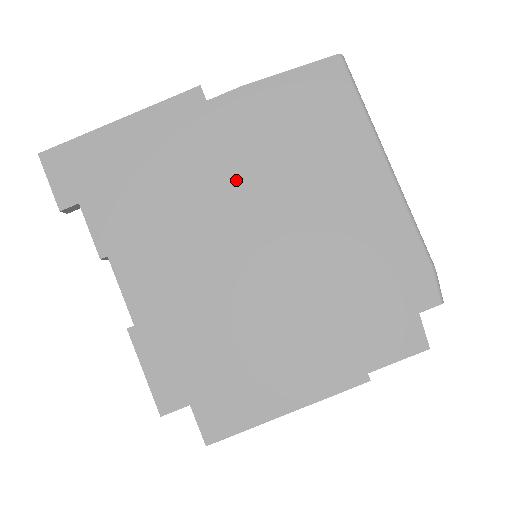
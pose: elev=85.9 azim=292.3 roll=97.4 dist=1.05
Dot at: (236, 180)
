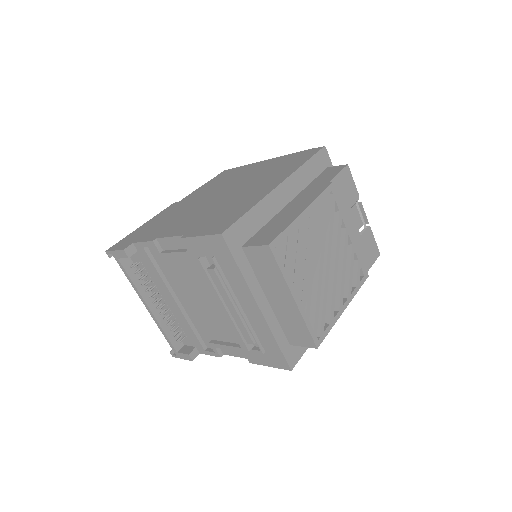
Dot at: (206, 197)
